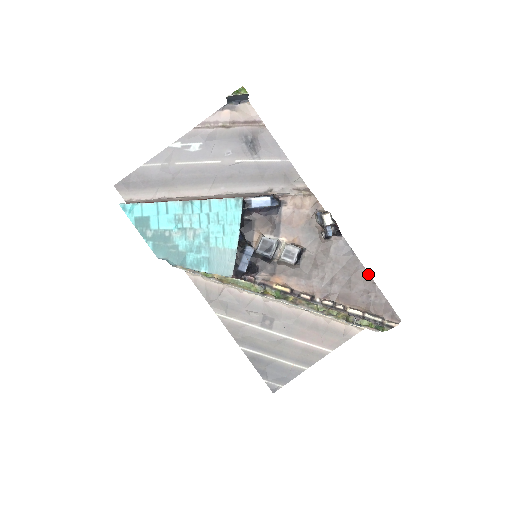
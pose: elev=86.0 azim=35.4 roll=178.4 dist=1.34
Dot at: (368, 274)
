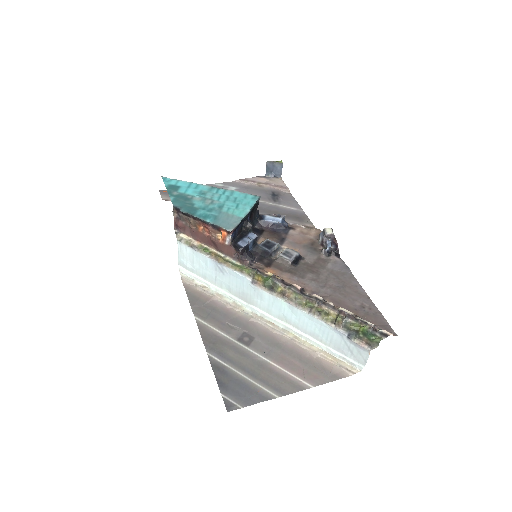
Dot at: (363, 290)
